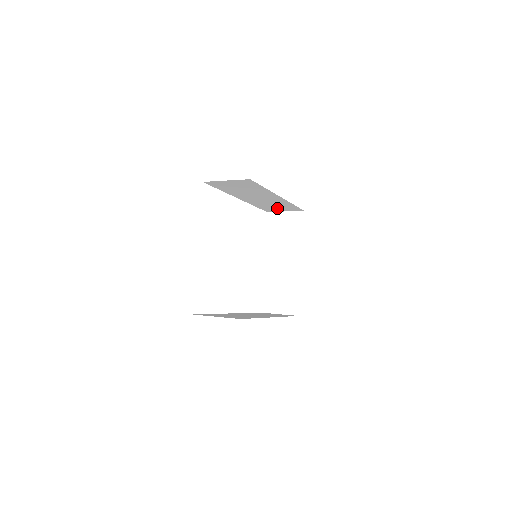
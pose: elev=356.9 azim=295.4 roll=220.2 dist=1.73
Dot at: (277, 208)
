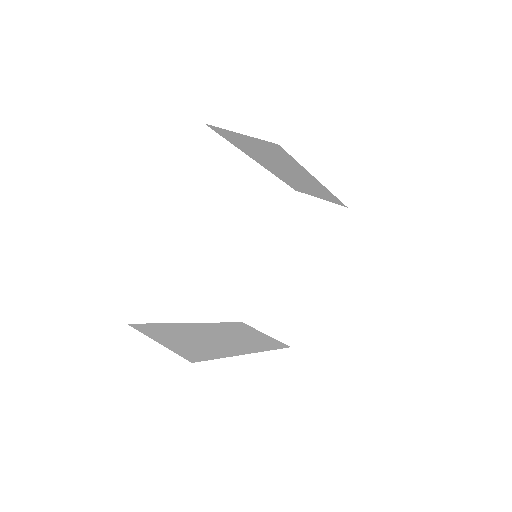
Dot at: (311, 192)
